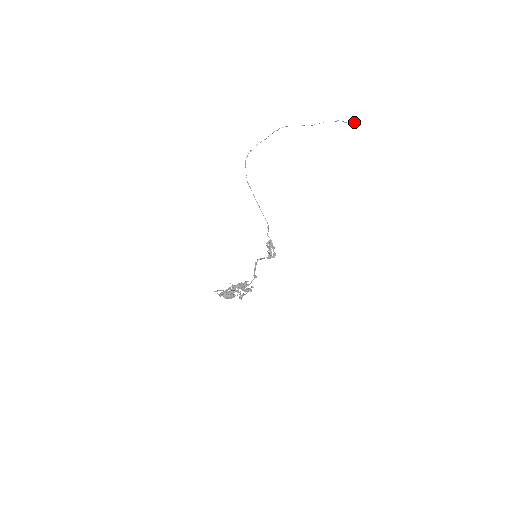
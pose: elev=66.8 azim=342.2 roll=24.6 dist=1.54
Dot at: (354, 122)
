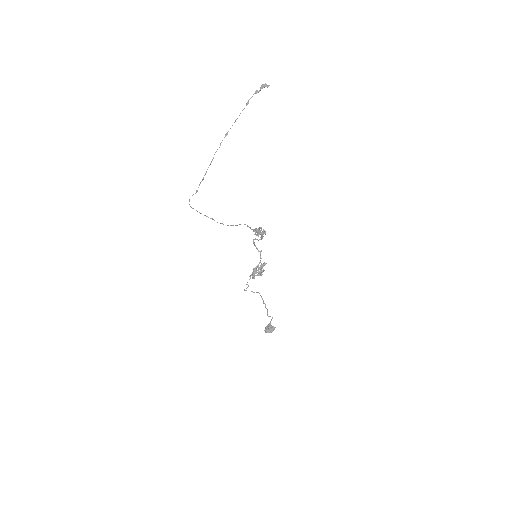
Dot at: occluded
